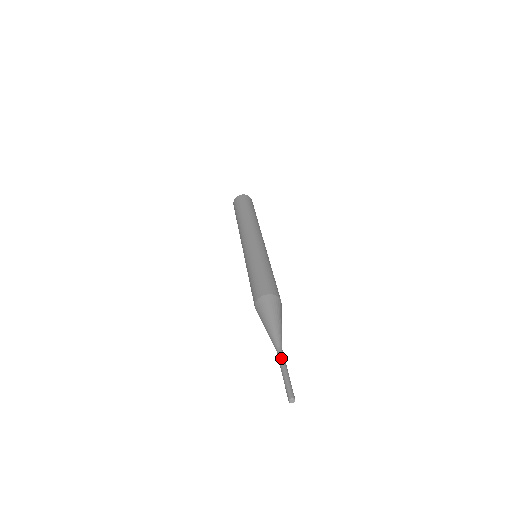
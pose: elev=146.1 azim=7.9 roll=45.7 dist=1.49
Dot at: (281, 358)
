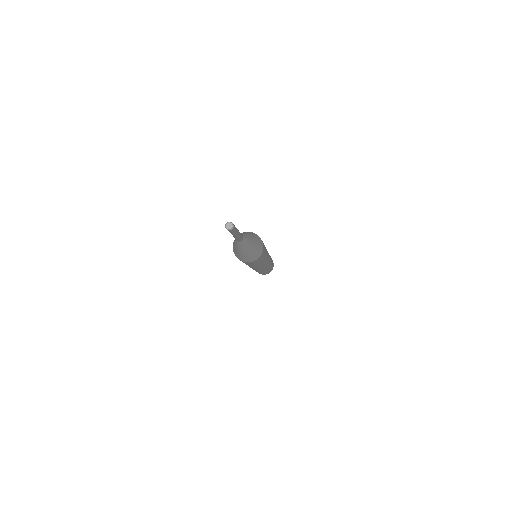
Dot at: occluded
